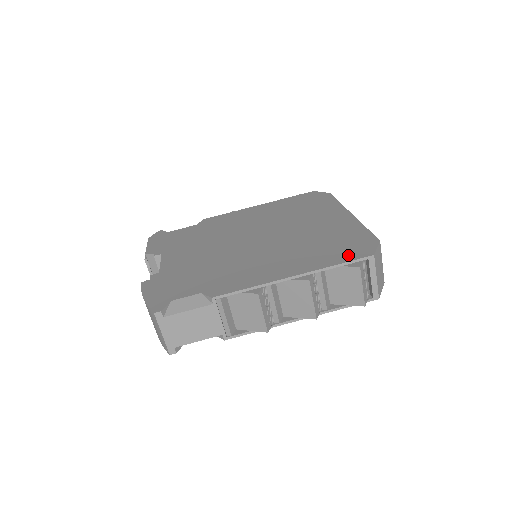
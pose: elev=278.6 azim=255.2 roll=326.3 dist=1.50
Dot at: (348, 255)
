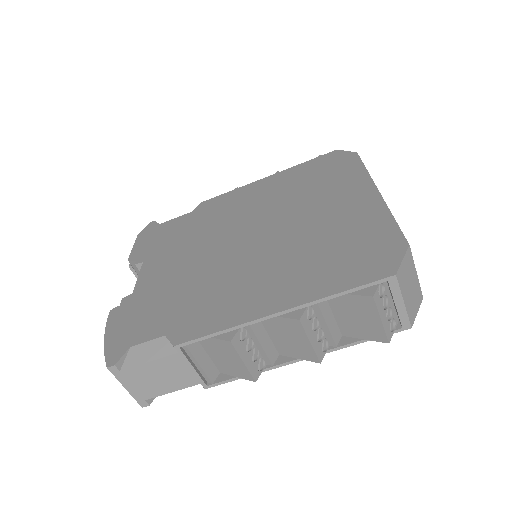
Dot at: (359, 274)
